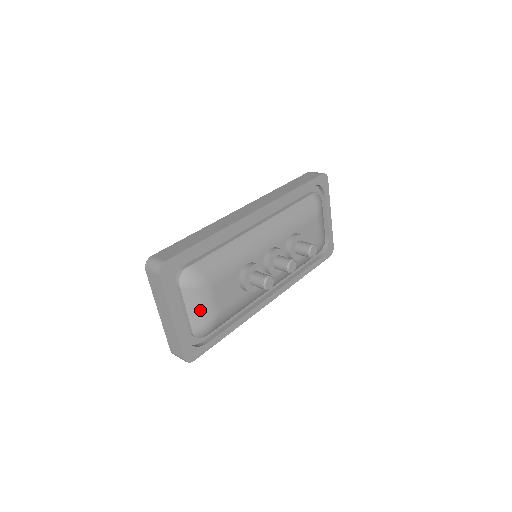
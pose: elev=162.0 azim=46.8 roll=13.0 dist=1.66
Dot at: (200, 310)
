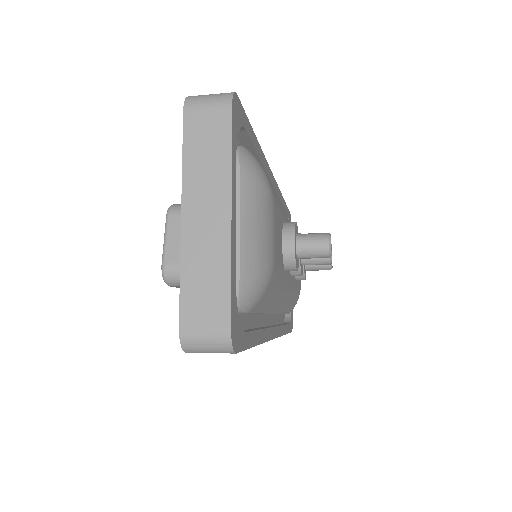
Dot at: (259, 234)
